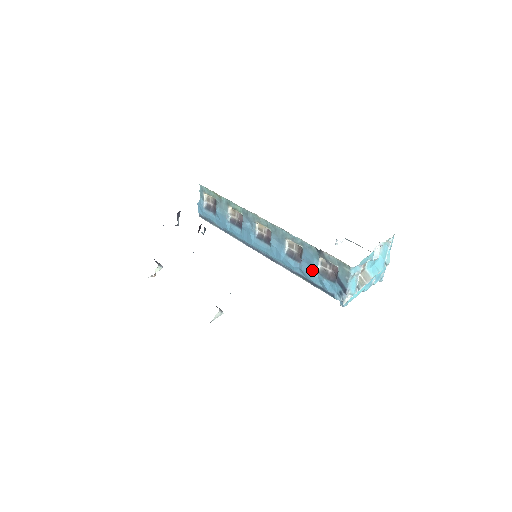
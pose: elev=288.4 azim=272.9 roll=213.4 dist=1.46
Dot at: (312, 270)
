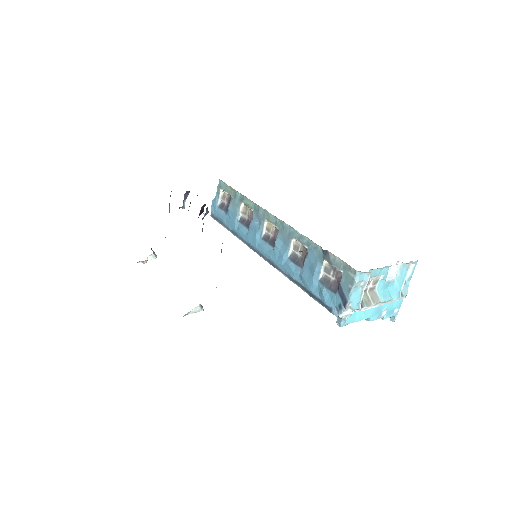
Dot at: (313, 276)
